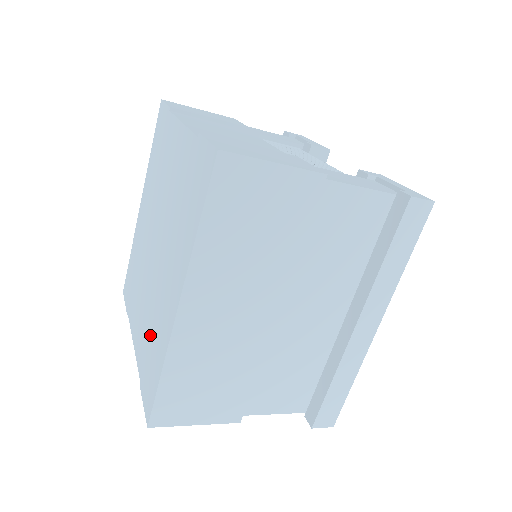
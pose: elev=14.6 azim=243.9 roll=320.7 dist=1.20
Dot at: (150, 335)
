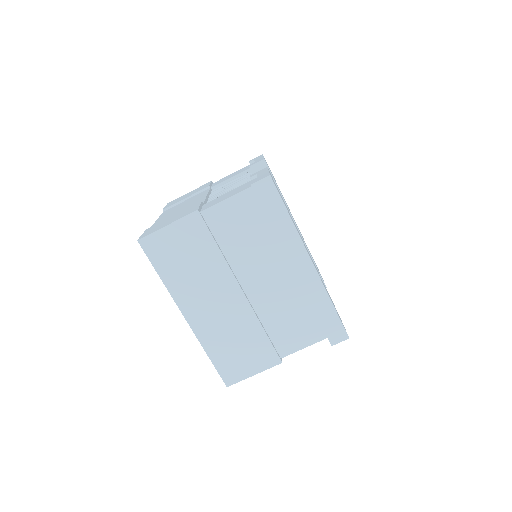
Dot at: occluded
